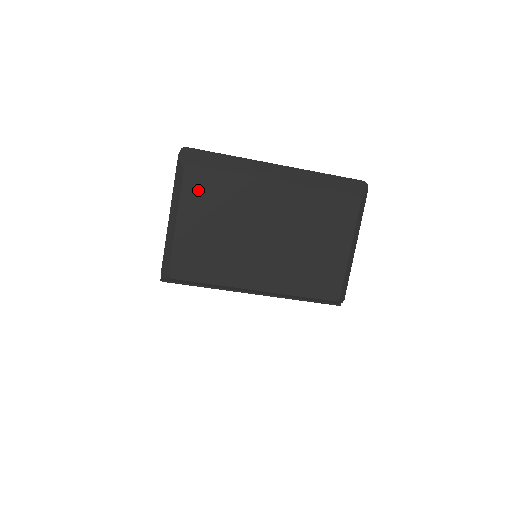
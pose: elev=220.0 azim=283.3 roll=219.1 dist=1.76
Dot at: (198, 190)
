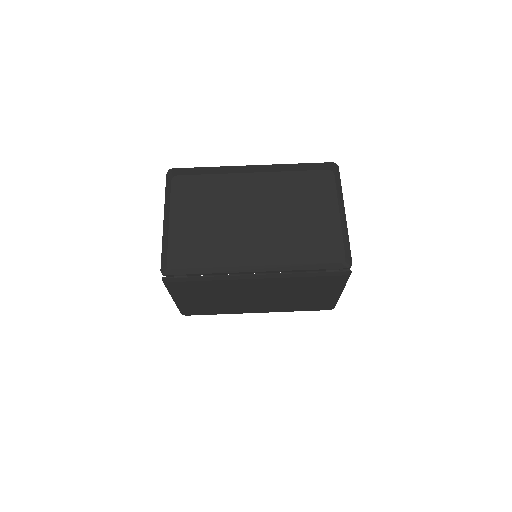
Dot at: (185, 192)
